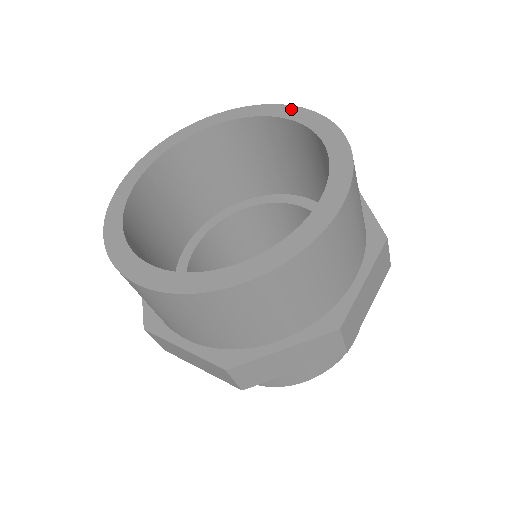
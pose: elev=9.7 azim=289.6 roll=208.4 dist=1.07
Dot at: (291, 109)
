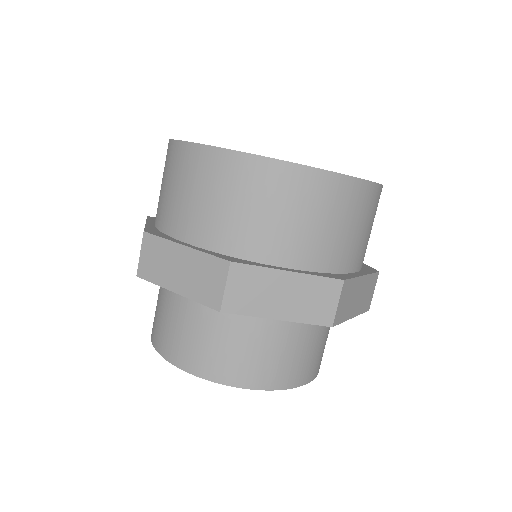
Dot at: occluded
